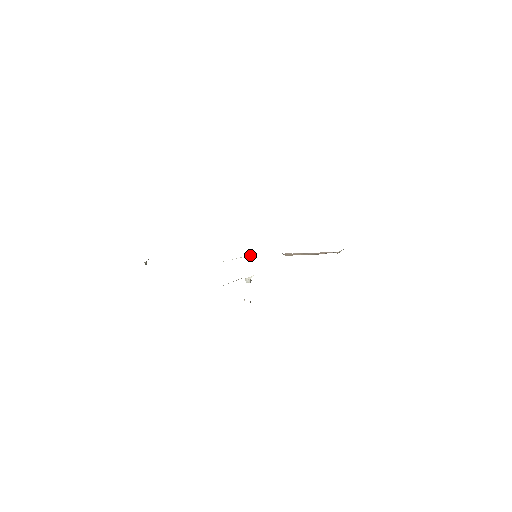
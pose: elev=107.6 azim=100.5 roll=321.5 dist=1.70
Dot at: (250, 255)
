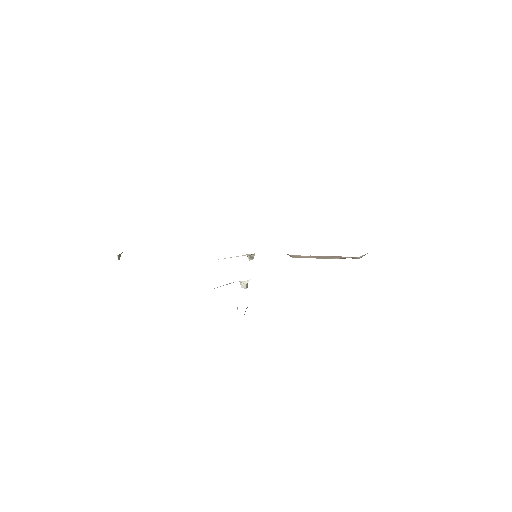
Dot at: (249, 254)
